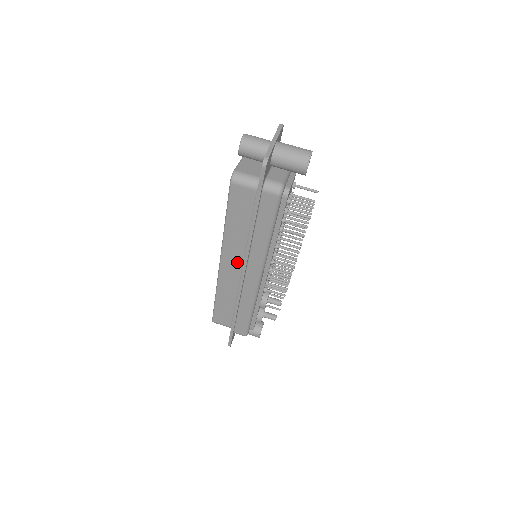
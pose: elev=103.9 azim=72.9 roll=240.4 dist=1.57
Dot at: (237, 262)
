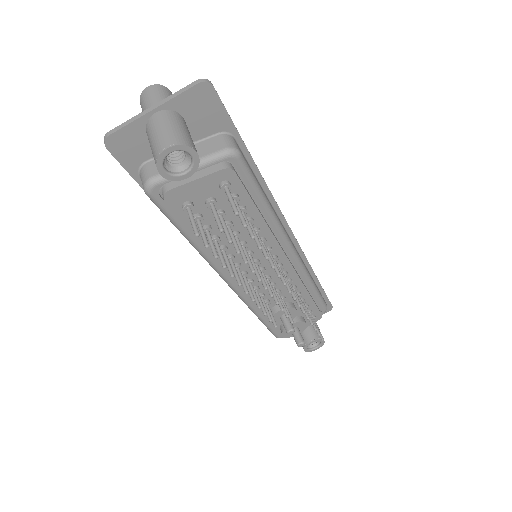
Dot at: occluded
